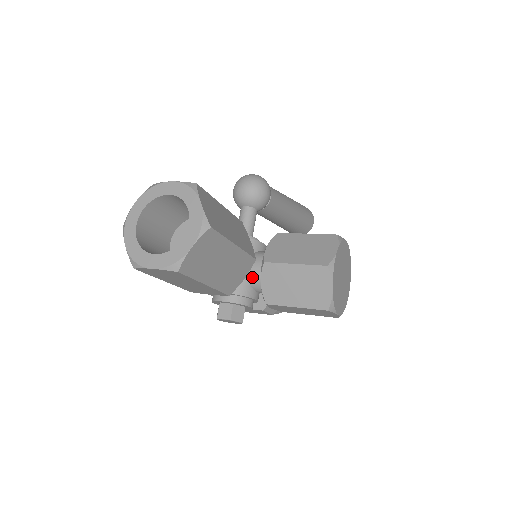
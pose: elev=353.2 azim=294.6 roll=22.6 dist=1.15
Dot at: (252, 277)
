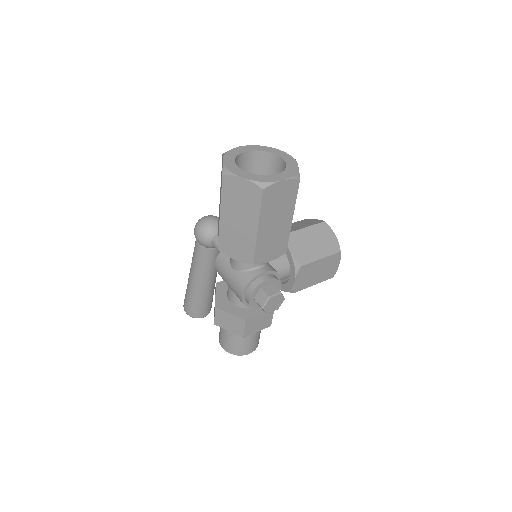
Dot at: occluded
